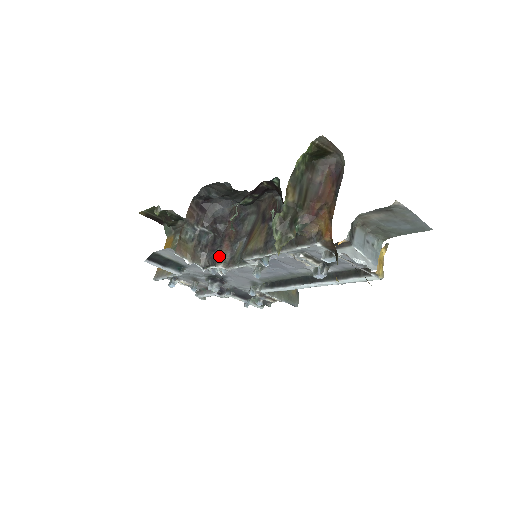
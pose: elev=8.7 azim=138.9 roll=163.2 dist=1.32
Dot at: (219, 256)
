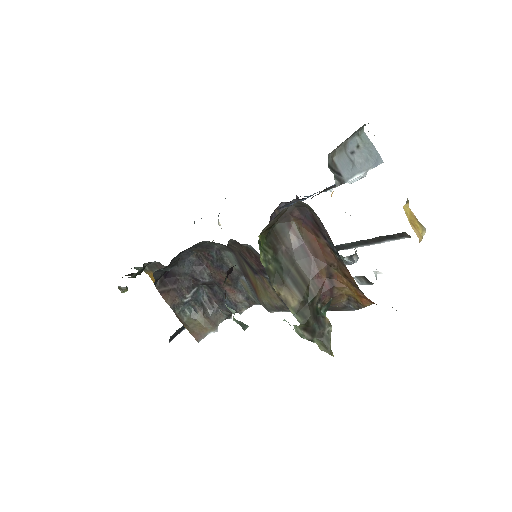
Dot at: (233, 304)
